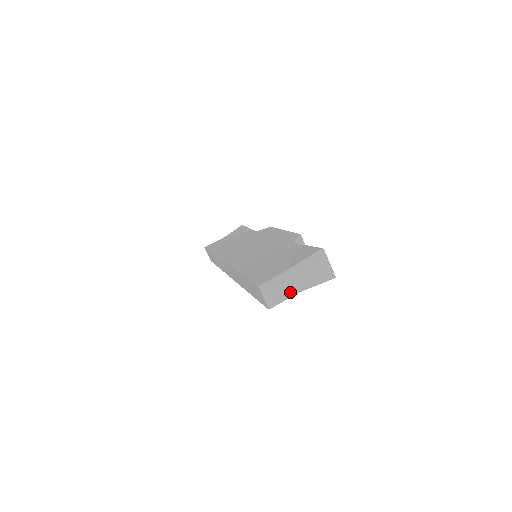
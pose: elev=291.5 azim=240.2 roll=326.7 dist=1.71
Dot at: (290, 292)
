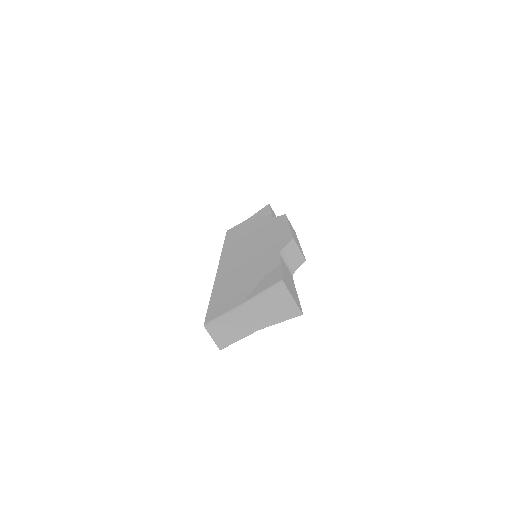
Dot at: (244, 331)
